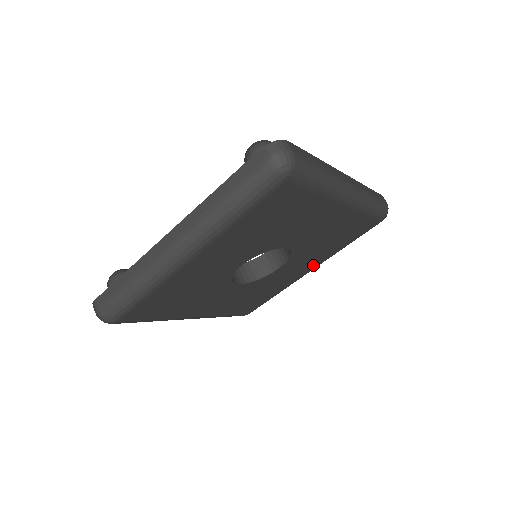
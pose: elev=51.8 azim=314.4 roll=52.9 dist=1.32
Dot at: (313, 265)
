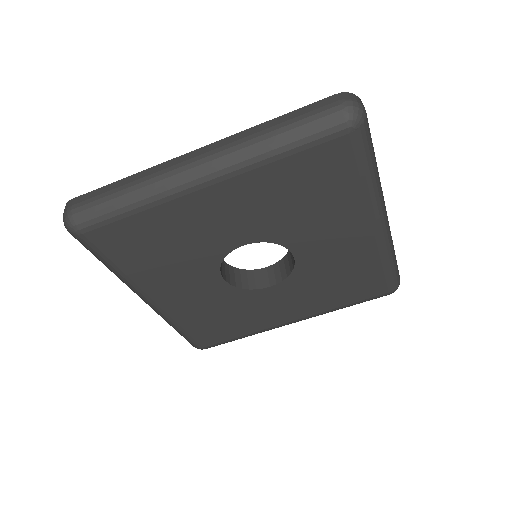
Dot at: (300, 313)
